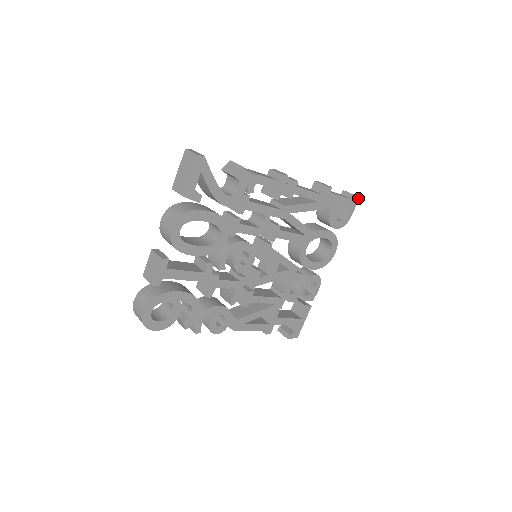
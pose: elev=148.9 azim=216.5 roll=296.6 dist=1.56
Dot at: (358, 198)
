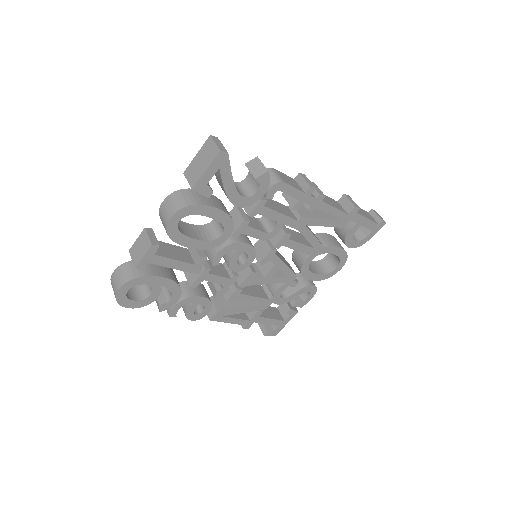
Dot at: (384, 223)
